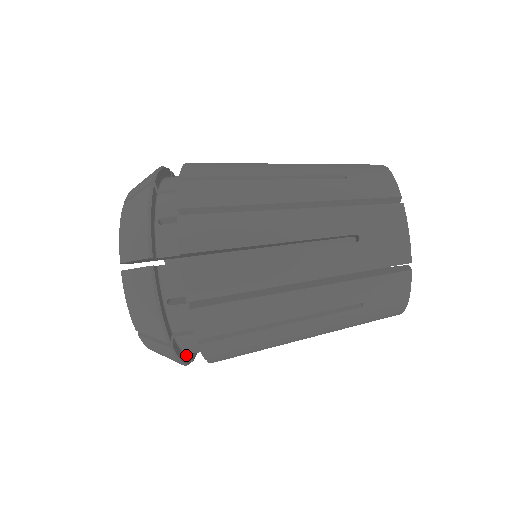
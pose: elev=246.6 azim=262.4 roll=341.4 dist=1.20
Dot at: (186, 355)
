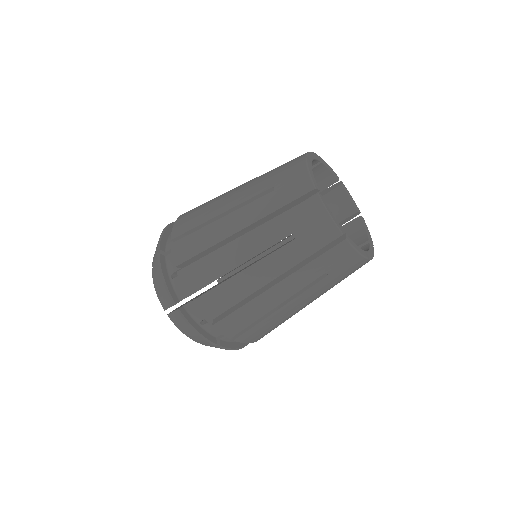
Dot at: occluded
